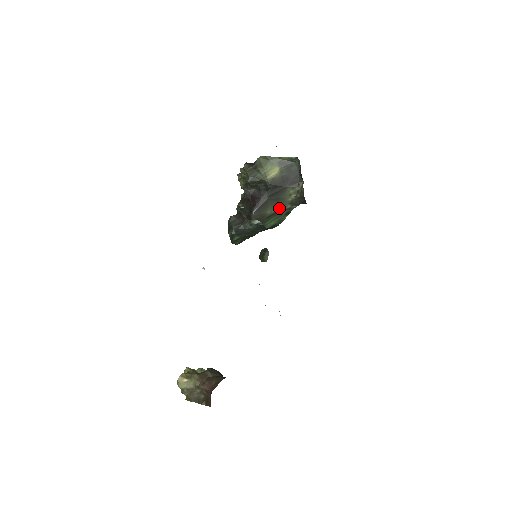
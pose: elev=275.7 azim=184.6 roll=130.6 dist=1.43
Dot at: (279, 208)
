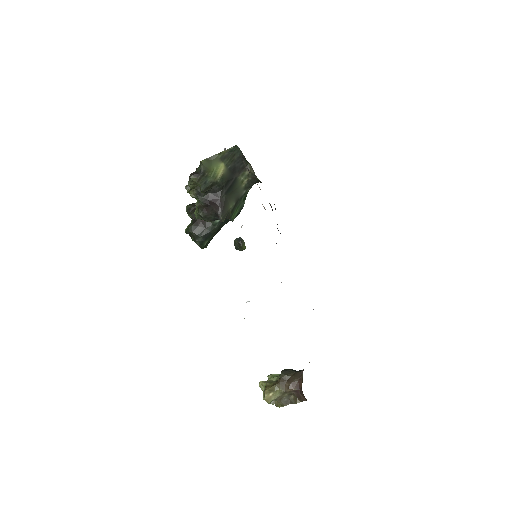
Dot at: (237, 198)
